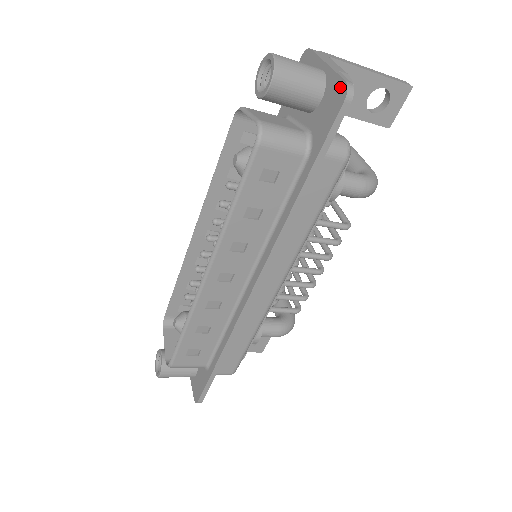
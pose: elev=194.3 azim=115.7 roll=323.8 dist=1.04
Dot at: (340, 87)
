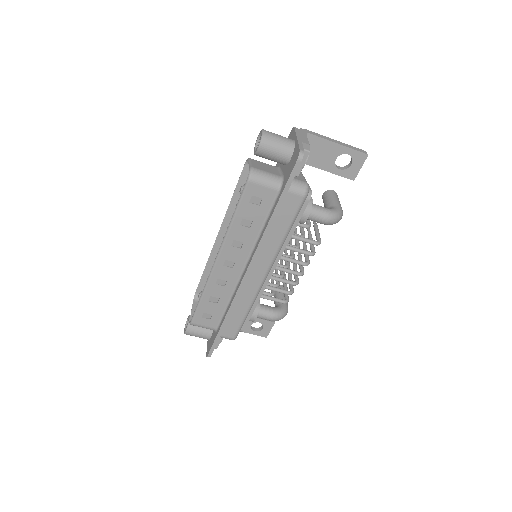
Dot at: (297, 152)
